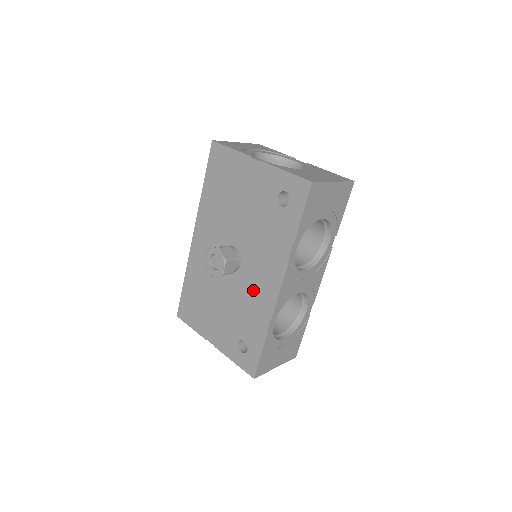
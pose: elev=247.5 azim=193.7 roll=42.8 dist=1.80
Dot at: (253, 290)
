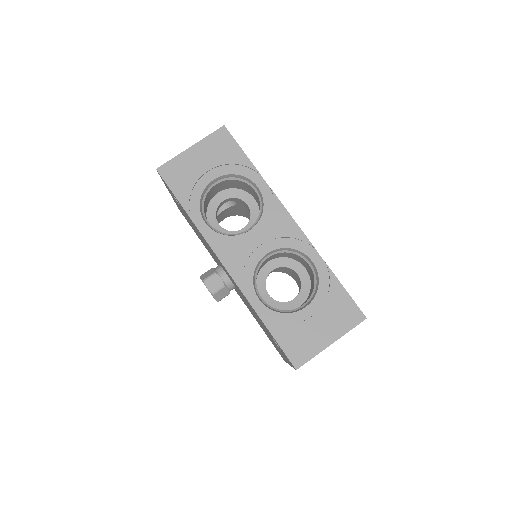
Dot at: occluded
